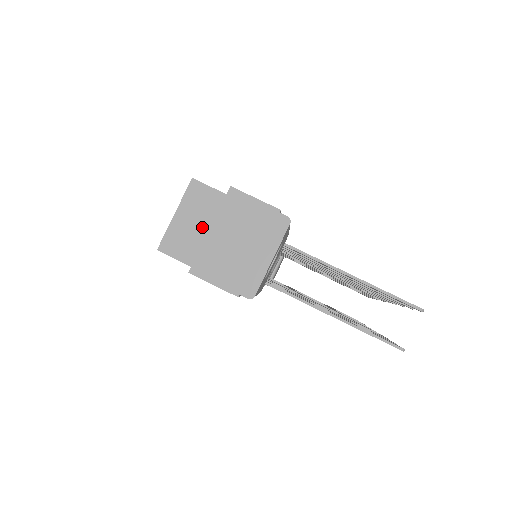
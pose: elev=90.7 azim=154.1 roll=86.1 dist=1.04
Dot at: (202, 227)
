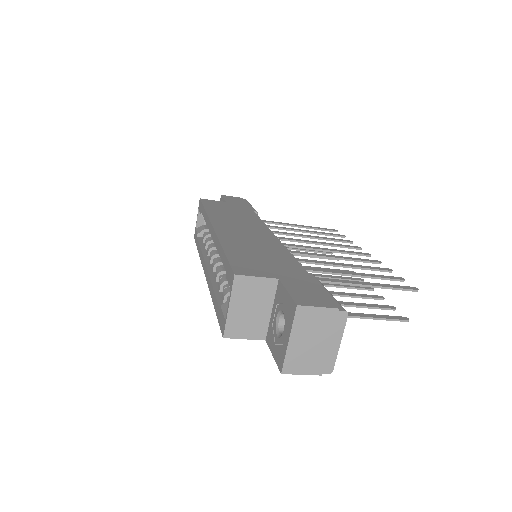
Dot at: (255, 309)
